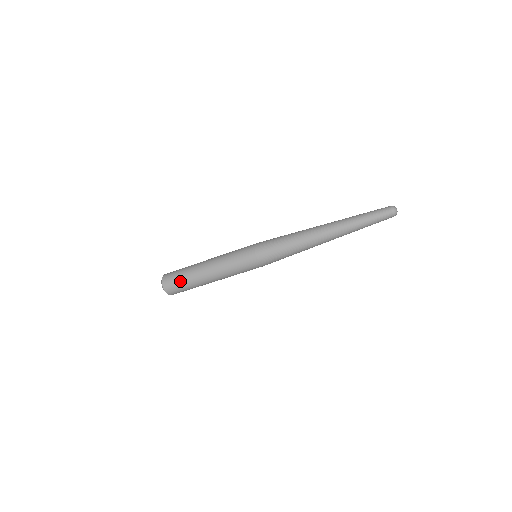
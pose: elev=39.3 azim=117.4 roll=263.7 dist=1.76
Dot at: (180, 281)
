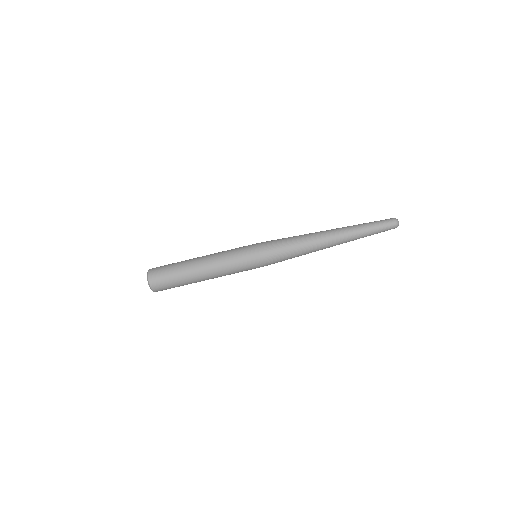
Dot at: (169, 268)
